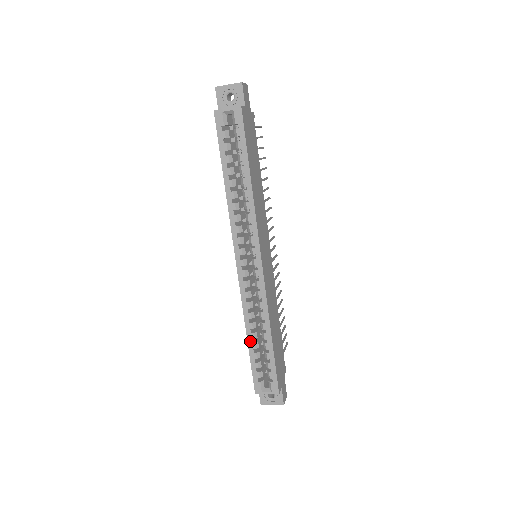
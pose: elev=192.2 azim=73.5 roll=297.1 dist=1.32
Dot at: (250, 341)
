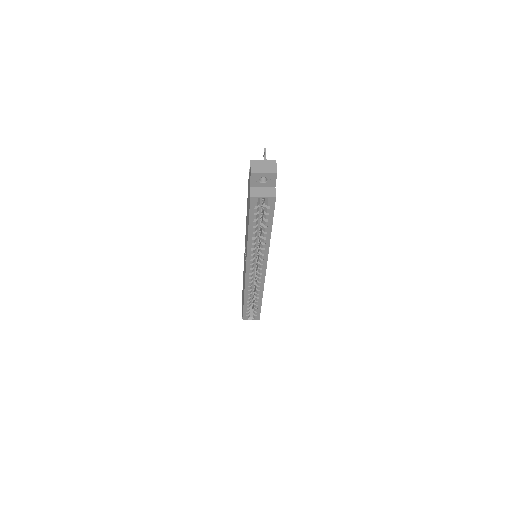
Dot at: (246, 302)
